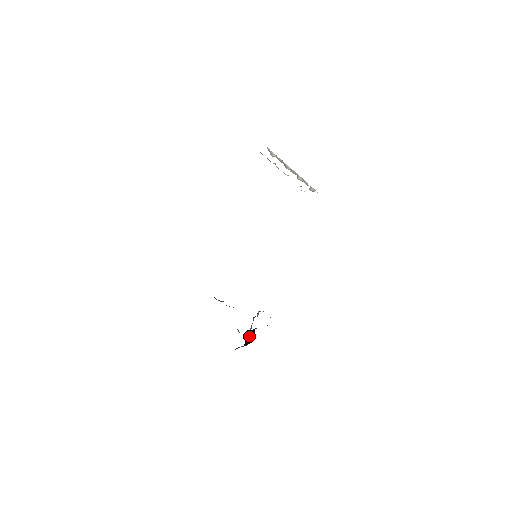
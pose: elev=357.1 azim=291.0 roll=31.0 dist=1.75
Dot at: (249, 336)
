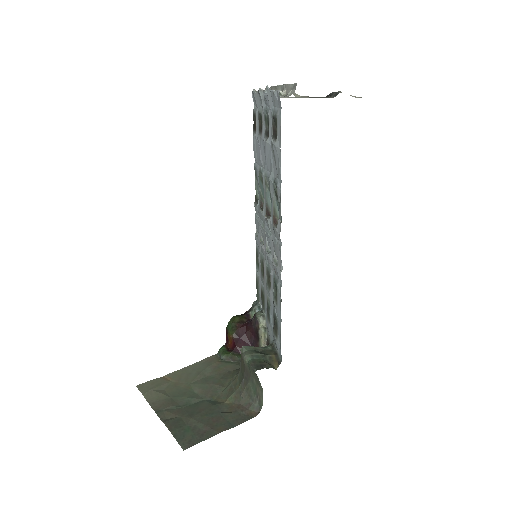
Dot at: (241, 341)
